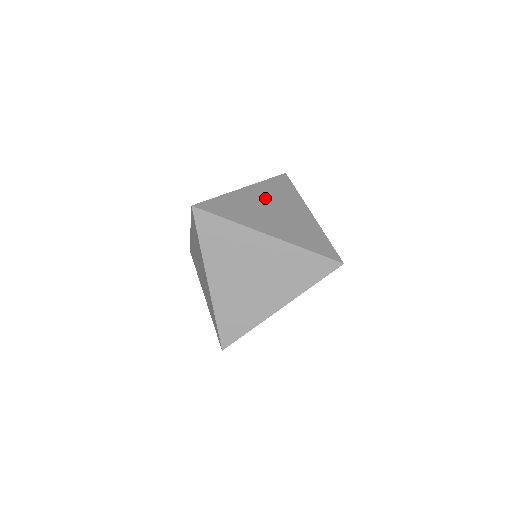
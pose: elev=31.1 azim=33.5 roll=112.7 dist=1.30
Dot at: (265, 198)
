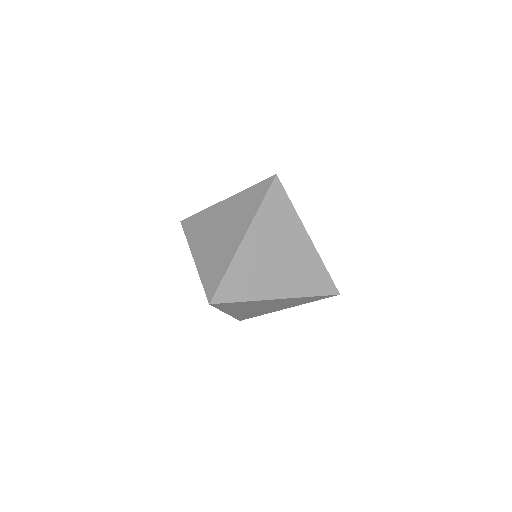
Dot at: occluded
